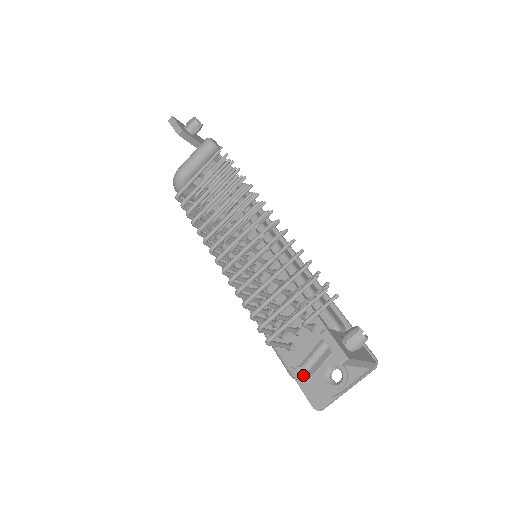
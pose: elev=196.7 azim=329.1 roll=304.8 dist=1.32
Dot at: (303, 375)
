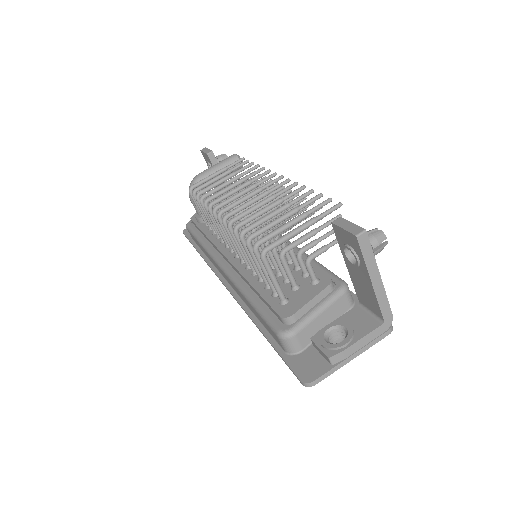
Dot at: (295, 331)
